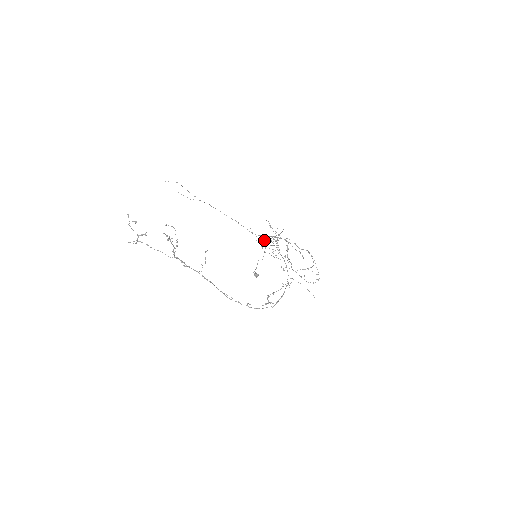
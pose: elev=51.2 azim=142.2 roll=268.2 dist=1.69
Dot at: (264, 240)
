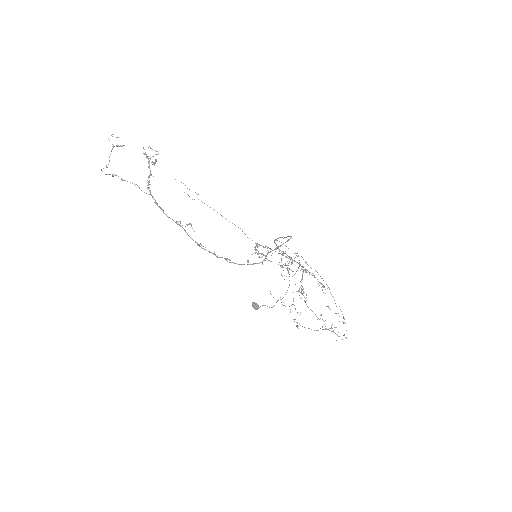
Dot at: occluded
